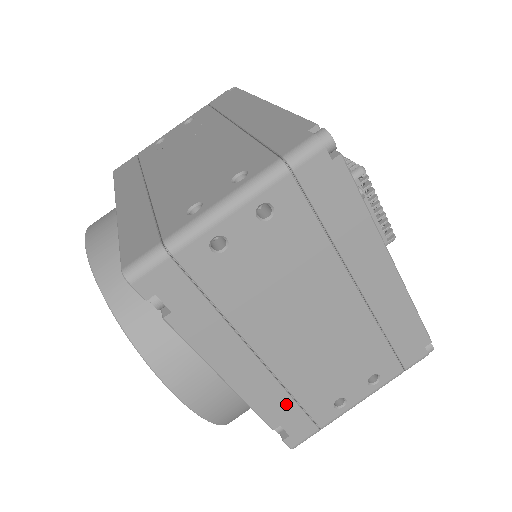
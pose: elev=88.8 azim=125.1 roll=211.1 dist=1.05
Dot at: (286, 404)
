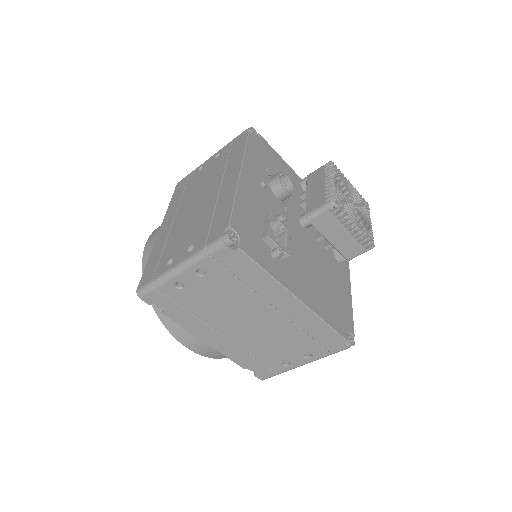
Dot at: (249, 359)
